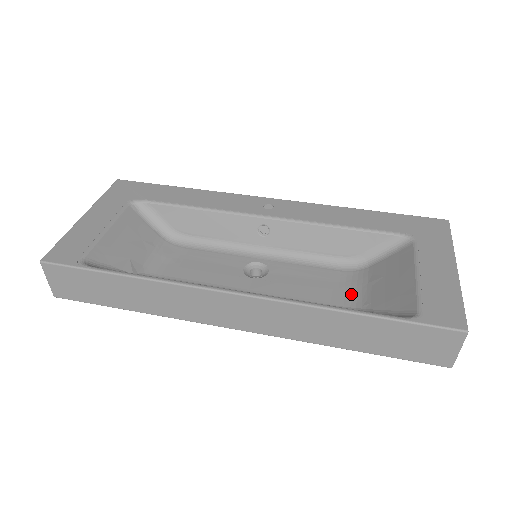
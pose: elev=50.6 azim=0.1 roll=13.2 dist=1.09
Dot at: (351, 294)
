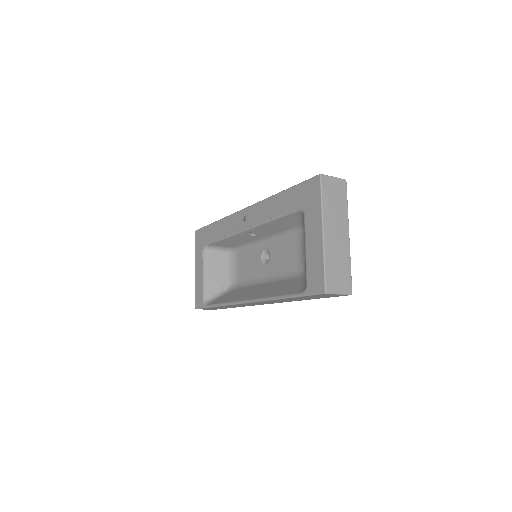
Dot at: (302, 258)
